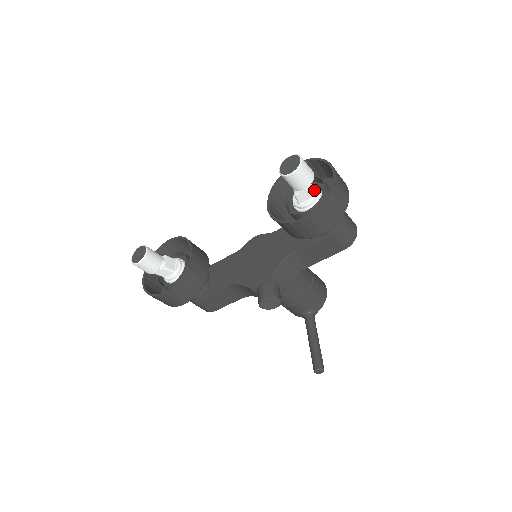
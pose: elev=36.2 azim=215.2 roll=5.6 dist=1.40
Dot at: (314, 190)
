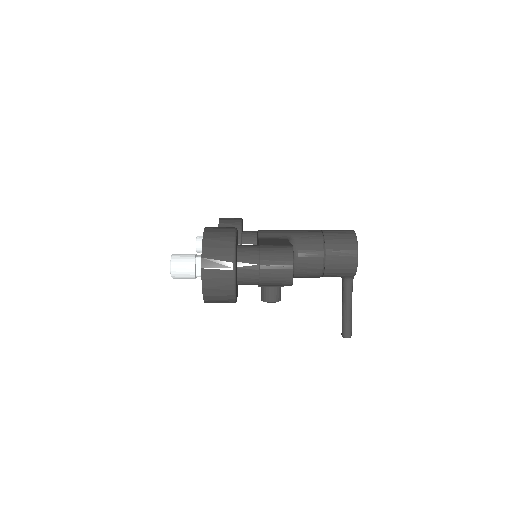
Dot at: occluded
